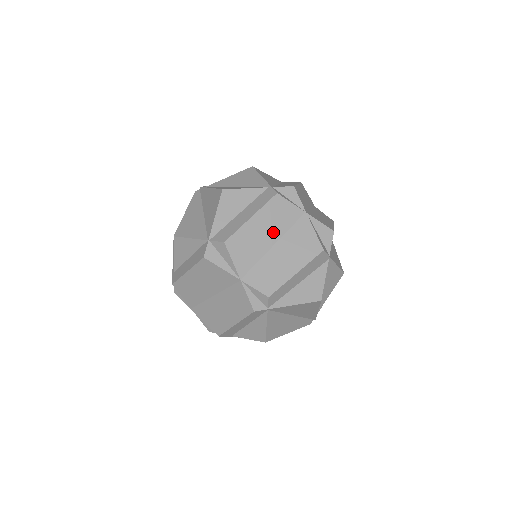
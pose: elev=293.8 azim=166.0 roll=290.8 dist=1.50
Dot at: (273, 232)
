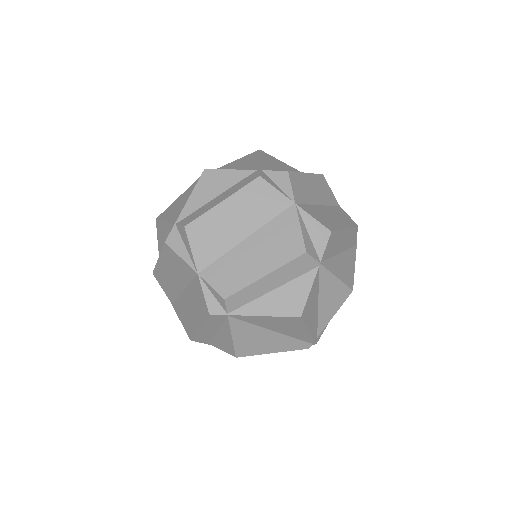
Dot at: (248, 222)
